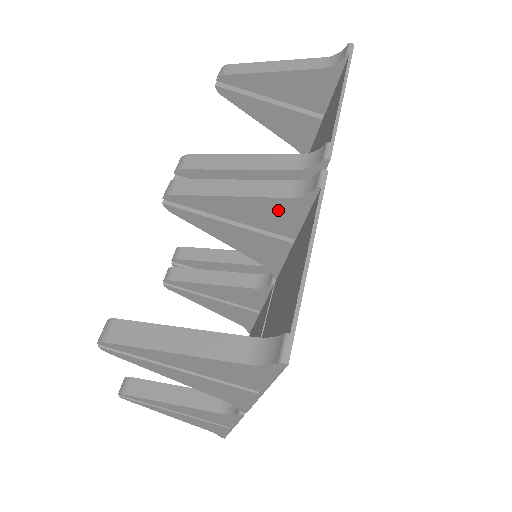
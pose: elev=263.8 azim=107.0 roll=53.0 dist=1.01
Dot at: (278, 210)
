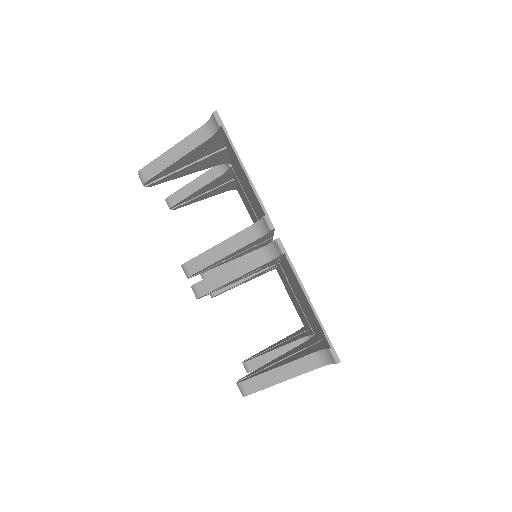
Dot at: (265, 264)
